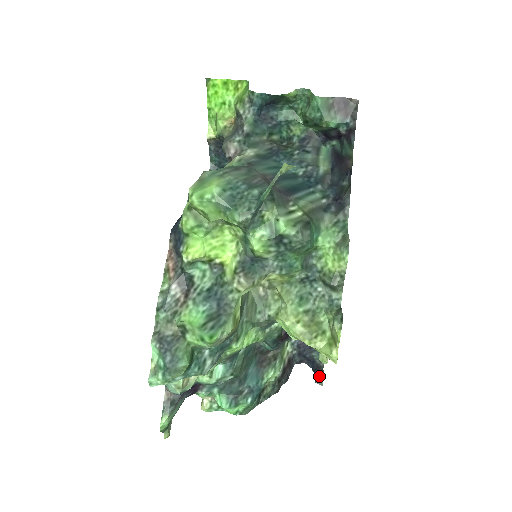
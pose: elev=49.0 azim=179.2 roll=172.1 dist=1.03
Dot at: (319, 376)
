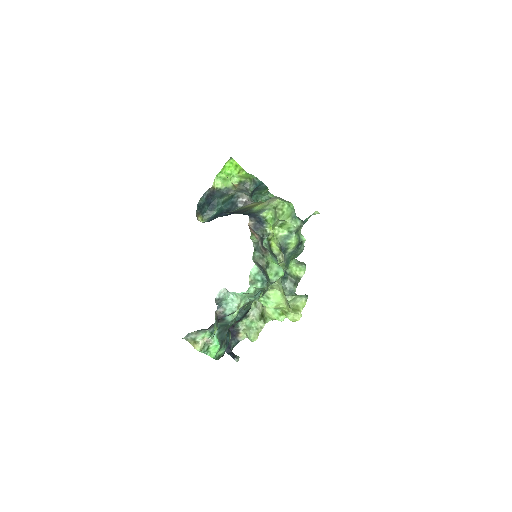
Dot at: (236, 356)
